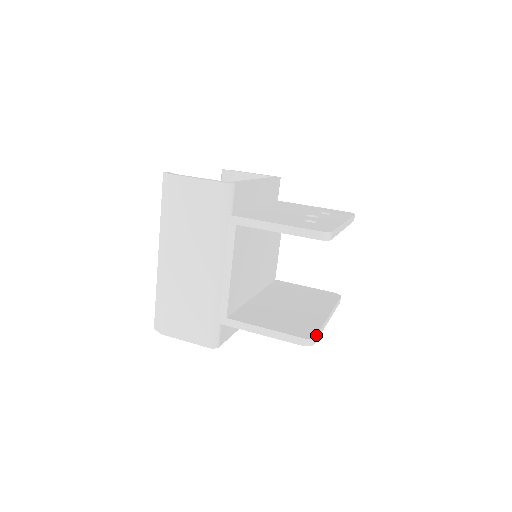
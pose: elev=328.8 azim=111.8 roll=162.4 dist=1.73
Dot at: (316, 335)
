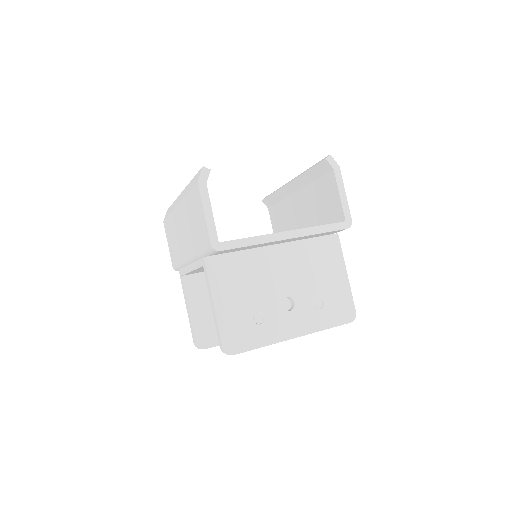
Dot at: occluded
